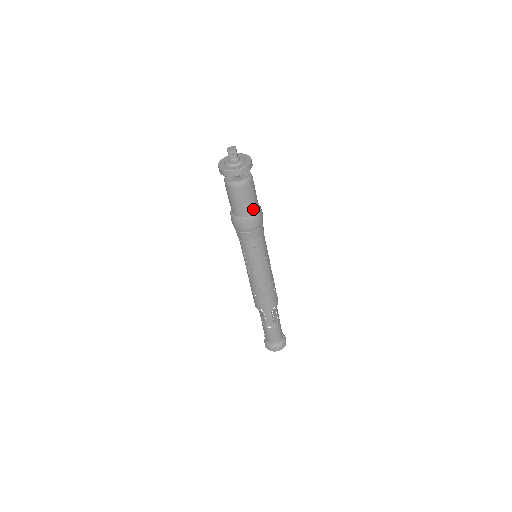
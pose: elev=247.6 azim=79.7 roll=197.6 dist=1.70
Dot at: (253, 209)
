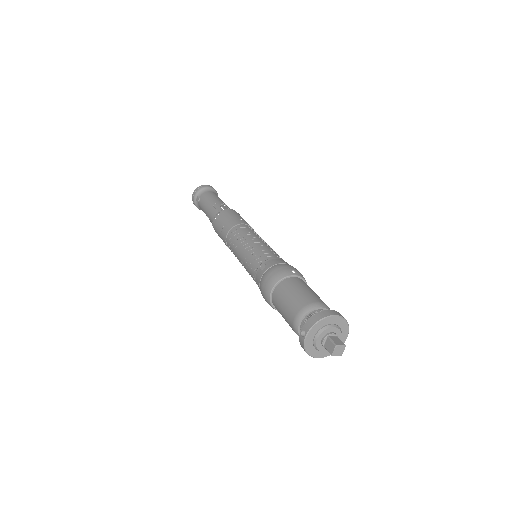
Dot at: occluded
